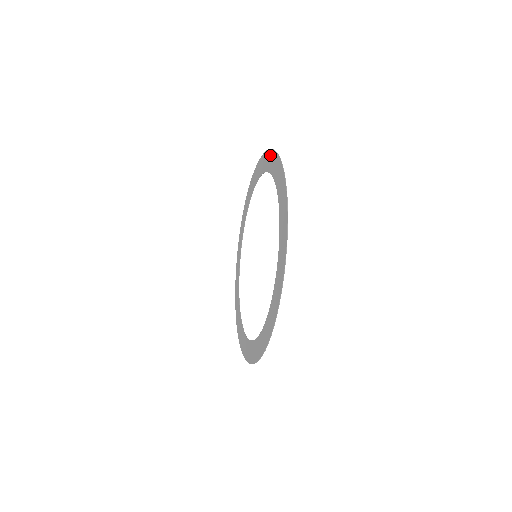
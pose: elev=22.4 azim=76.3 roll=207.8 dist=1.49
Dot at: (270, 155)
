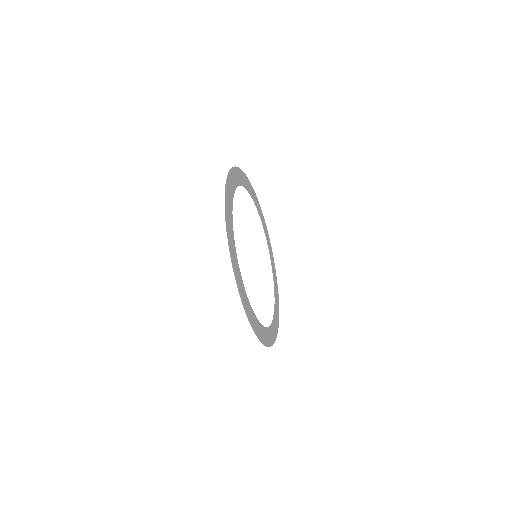
Dot at: (246, 180)
